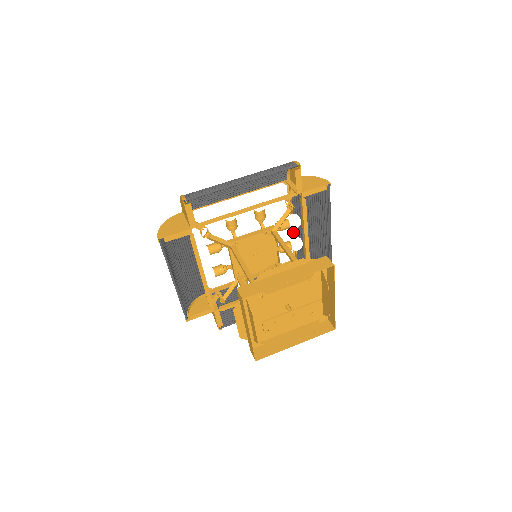
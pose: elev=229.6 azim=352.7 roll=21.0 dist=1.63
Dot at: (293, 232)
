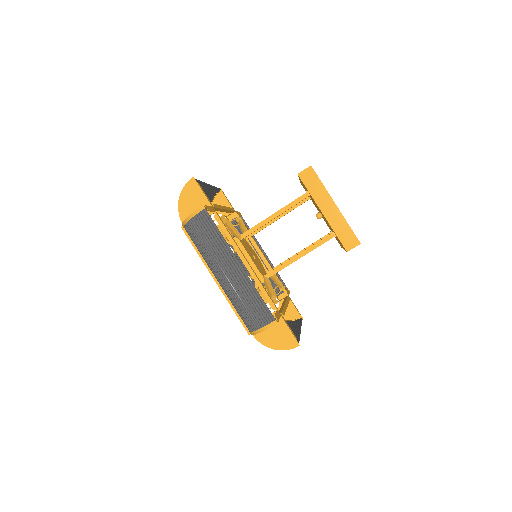
Dot at: occluded
